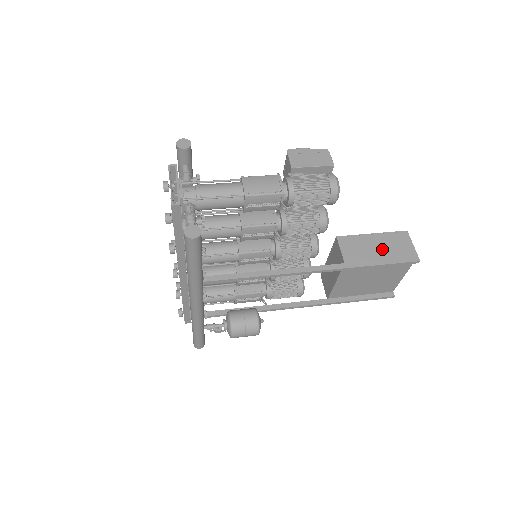
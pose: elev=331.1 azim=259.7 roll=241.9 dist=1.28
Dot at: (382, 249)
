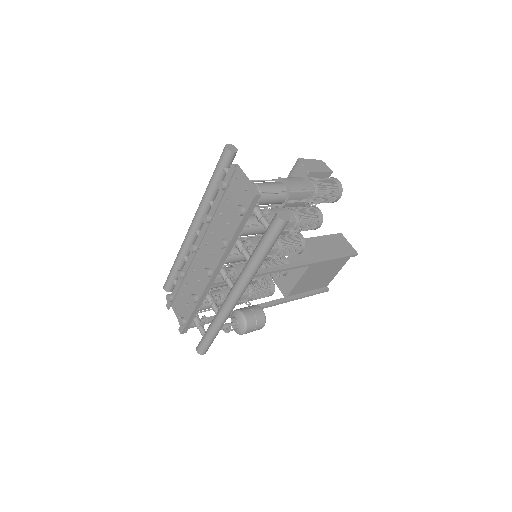
Dot at: (333, 247)
